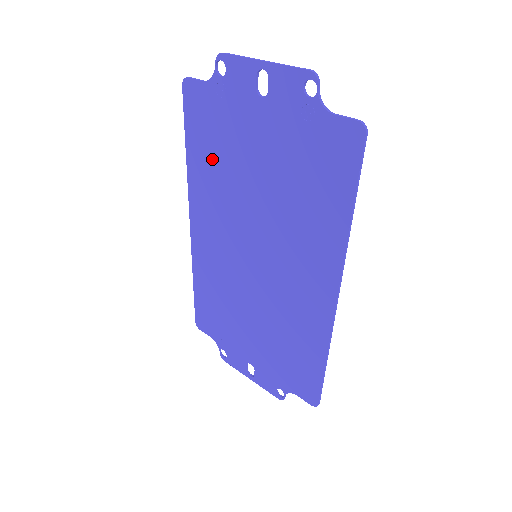
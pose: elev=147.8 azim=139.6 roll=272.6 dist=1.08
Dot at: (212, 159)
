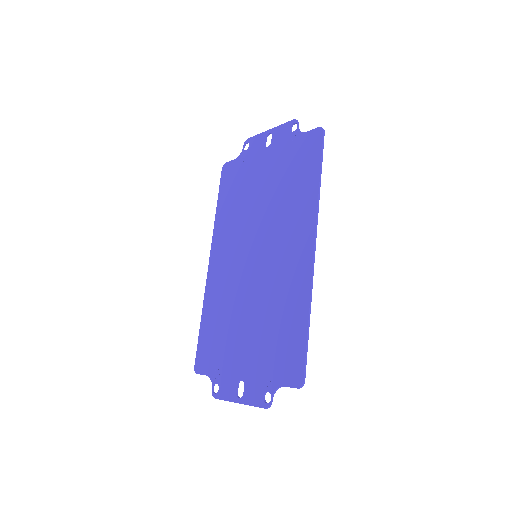
Dot at: (233, 202)
